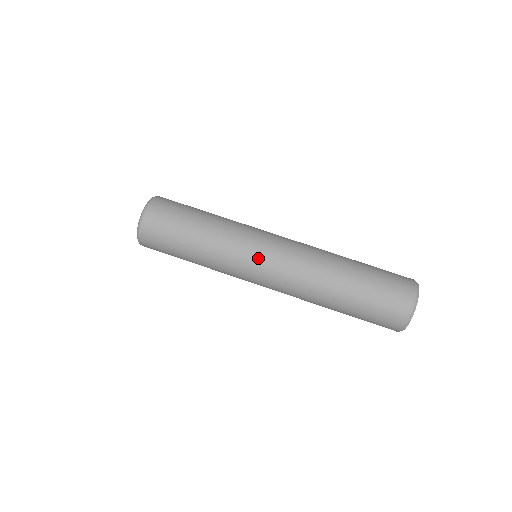
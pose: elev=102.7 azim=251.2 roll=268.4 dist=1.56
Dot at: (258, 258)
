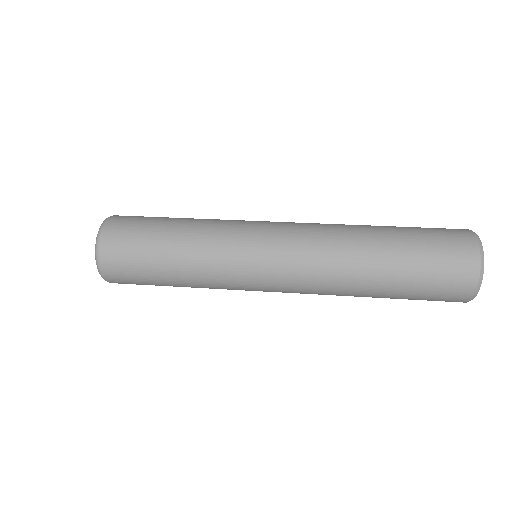
Dot at: (259, 241)
